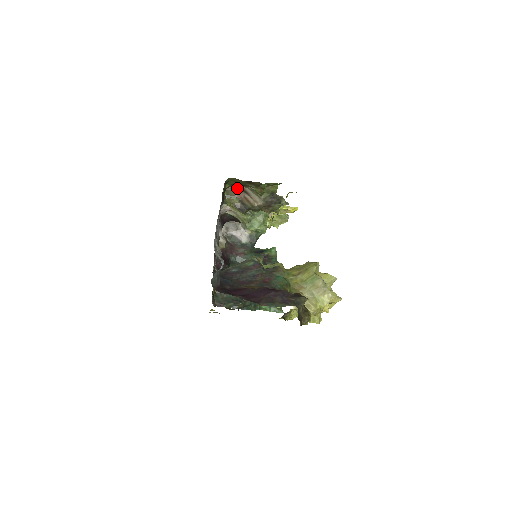
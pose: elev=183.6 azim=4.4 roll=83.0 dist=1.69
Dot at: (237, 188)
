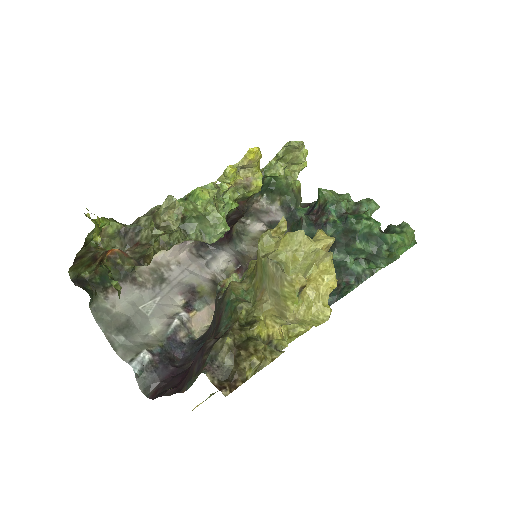
Dot at: occluded
